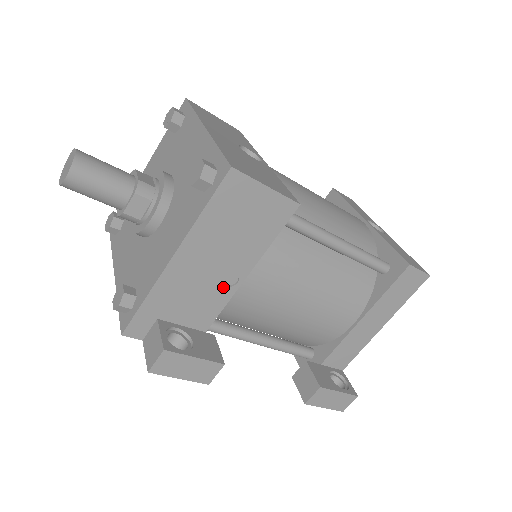
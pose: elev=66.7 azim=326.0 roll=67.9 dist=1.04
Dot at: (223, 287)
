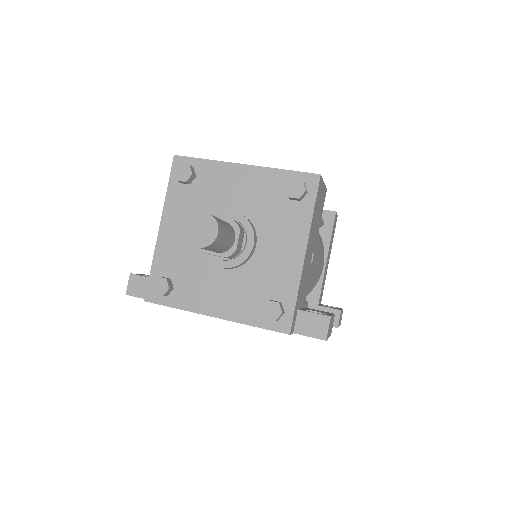
Dot at: (310, 266)
